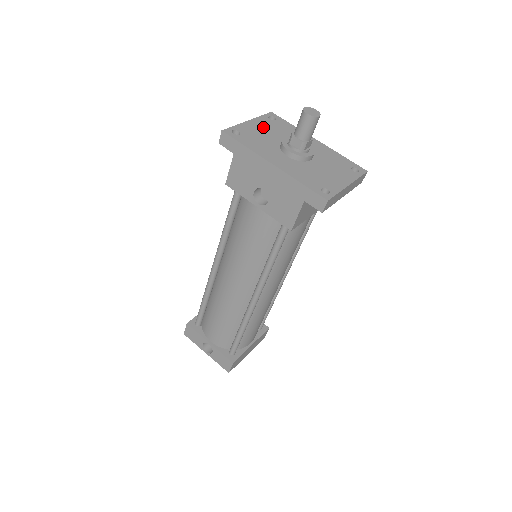
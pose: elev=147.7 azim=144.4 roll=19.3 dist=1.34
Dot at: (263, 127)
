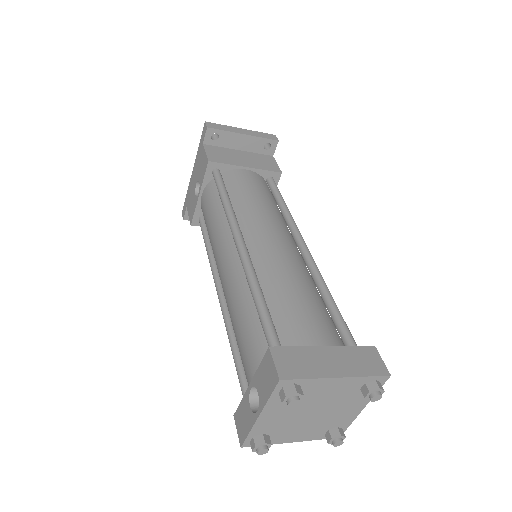
Dot at: occluded
